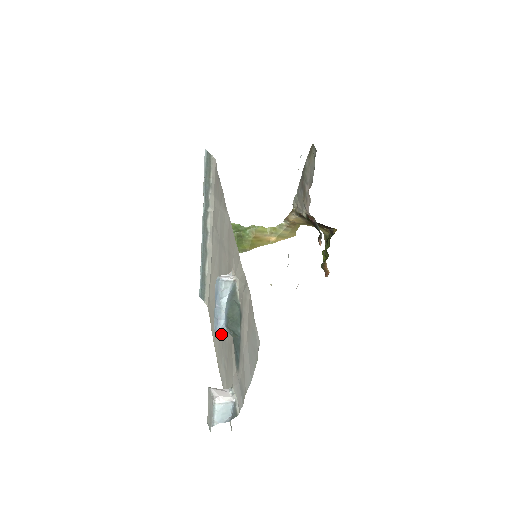
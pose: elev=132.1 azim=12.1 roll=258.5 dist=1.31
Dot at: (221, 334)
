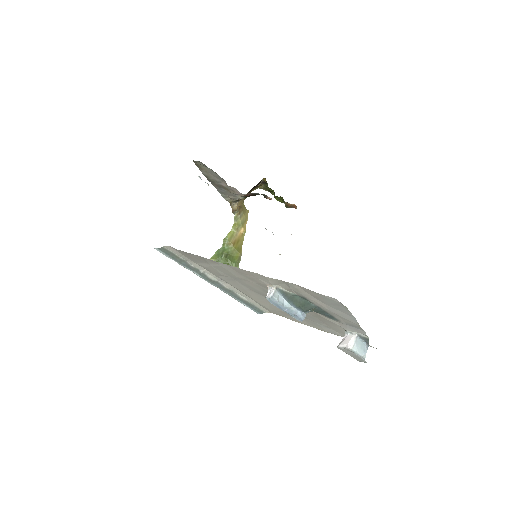
Dot at: occluded
